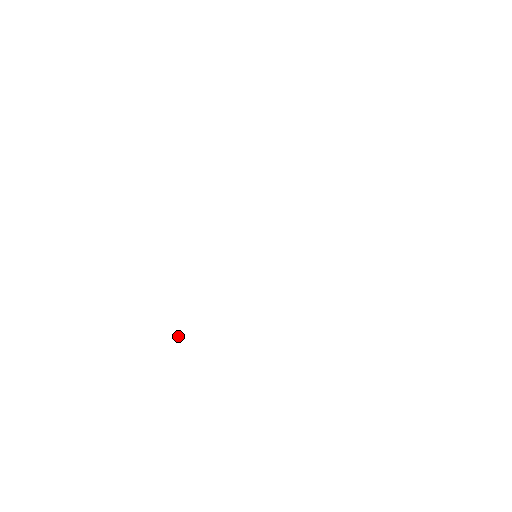
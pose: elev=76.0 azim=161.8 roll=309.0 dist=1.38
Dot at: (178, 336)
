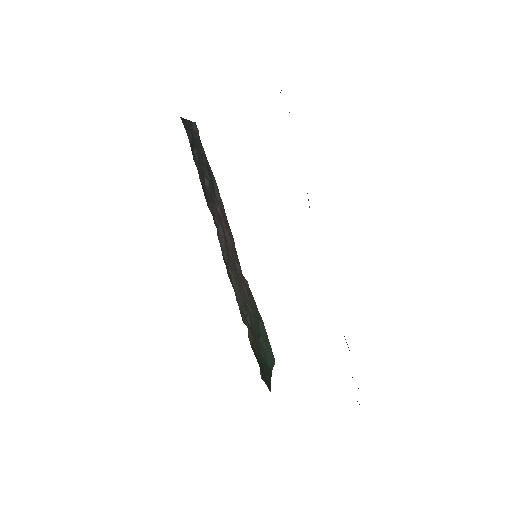
Dot at: (263, 362)
